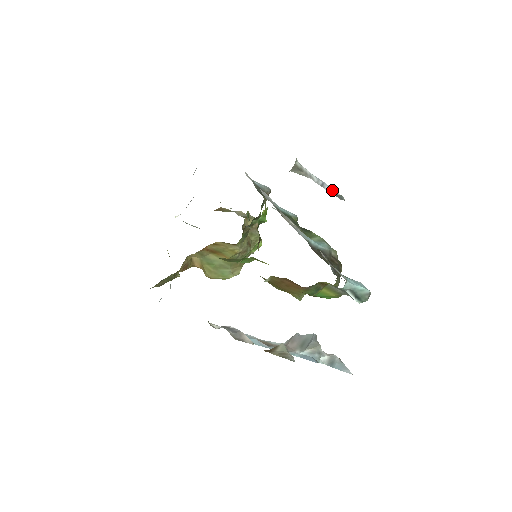
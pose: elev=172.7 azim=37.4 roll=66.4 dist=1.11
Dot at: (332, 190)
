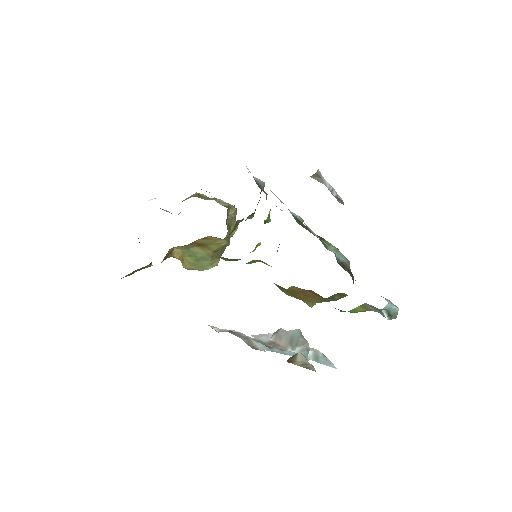
Dot at: (337, 195)
